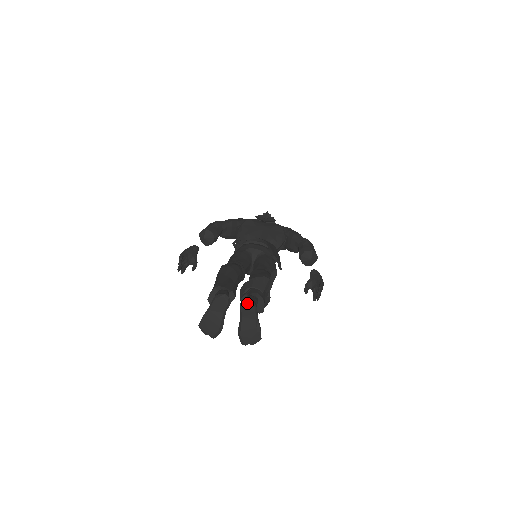
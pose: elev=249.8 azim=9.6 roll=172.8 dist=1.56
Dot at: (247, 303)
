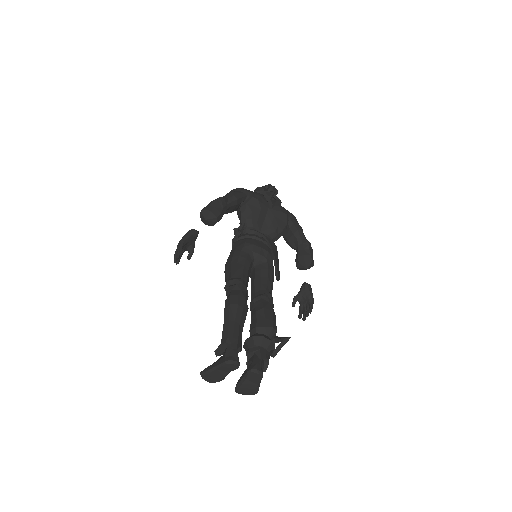
Dot at: (256, 373)
